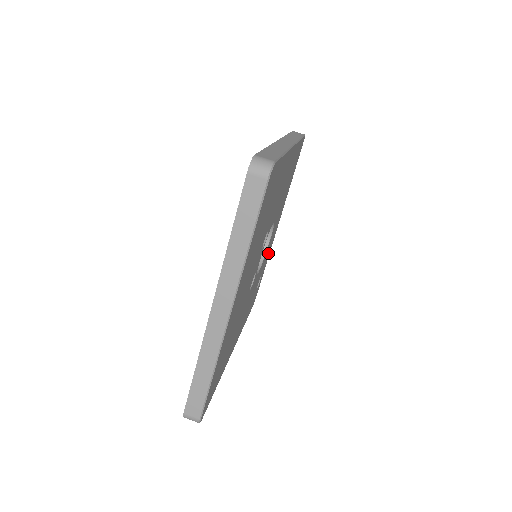
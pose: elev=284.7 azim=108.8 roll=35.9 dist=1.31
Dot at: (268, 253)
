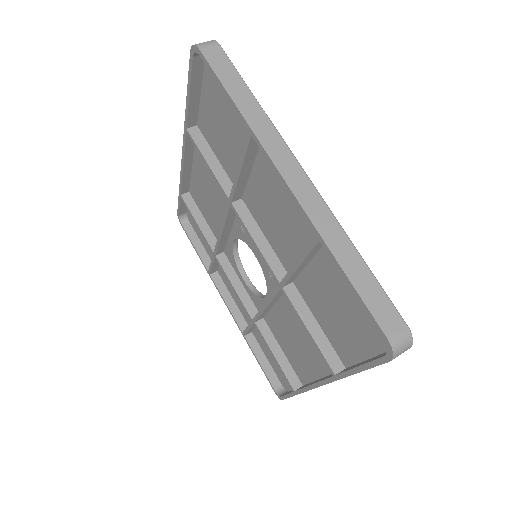
Dot at: occluded
